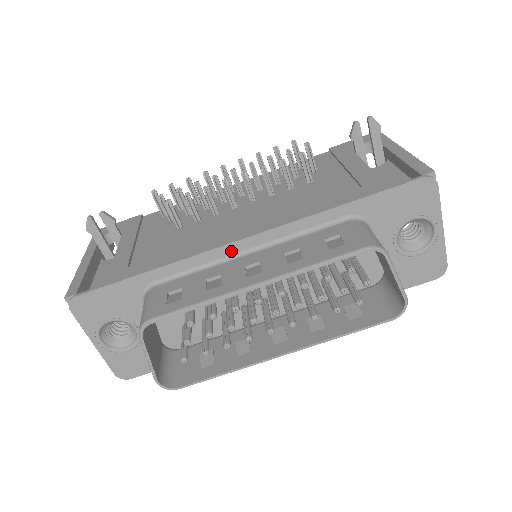
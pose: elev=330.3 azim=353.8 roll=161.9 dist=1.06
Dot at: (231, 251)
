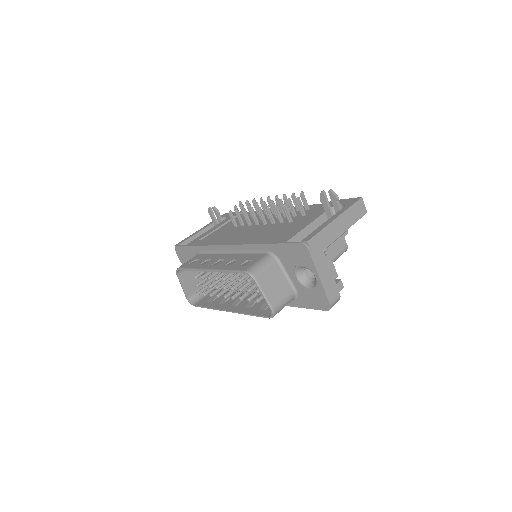
Dot at: (224, 249)
